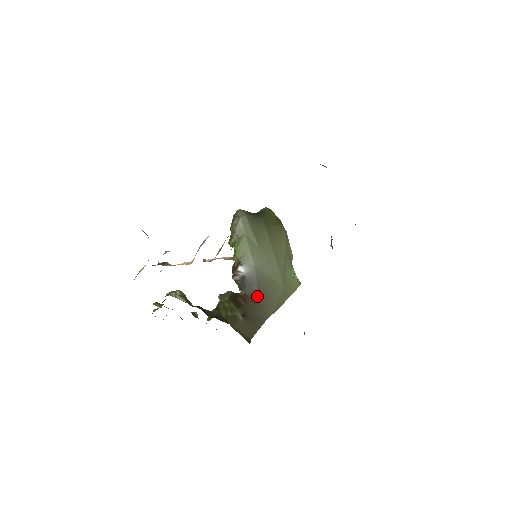
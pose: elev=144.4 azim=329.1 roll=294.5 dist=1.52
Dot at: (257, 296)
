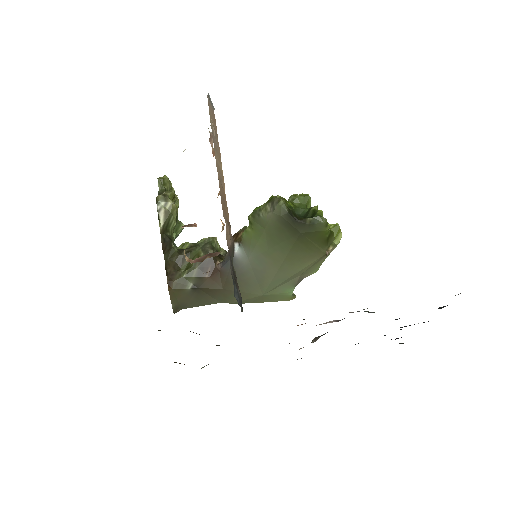
Dot at: (226, 282)
